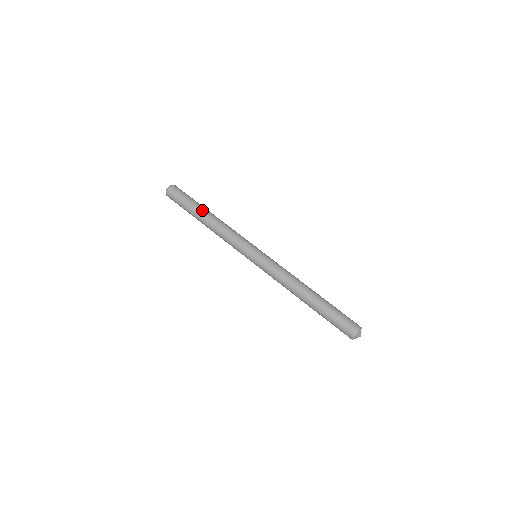
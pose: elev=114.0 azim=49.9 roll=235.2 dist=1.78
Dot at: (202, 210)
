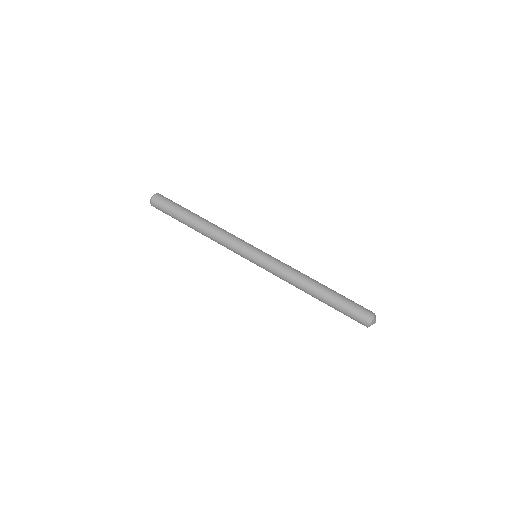
Dot at: (189, 222)
